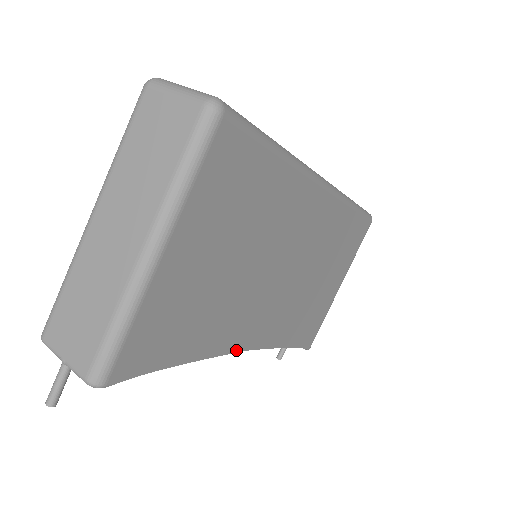
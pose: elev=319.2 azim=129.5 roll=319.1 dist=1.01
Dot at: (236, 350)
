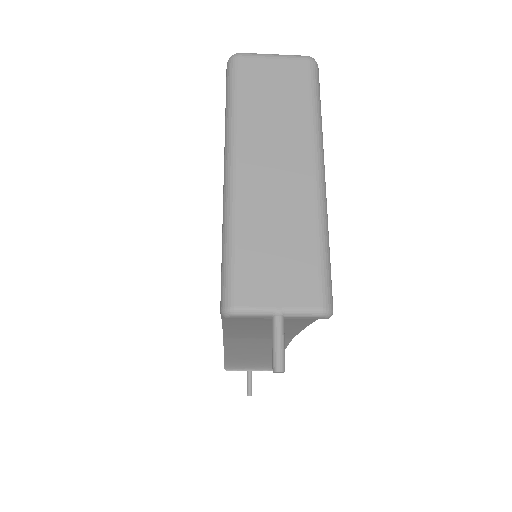
Dot at: occluded
